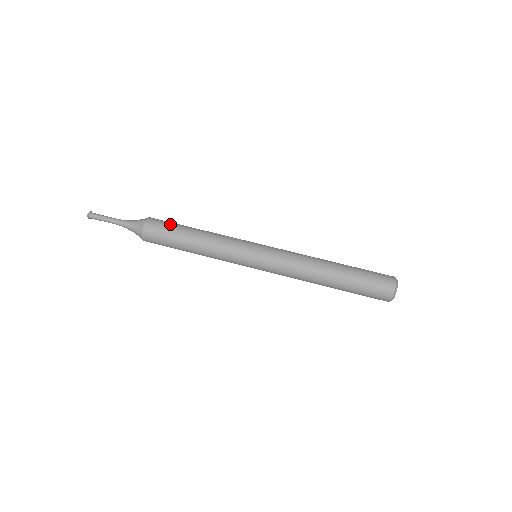
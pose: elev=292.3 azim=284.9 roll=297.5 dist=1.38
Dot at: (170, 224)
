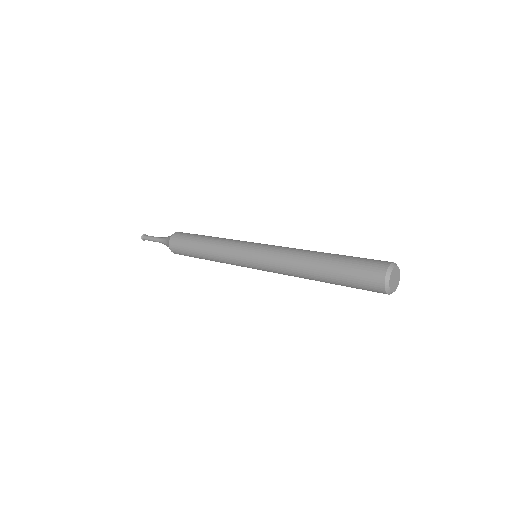
Dot at: occluded
